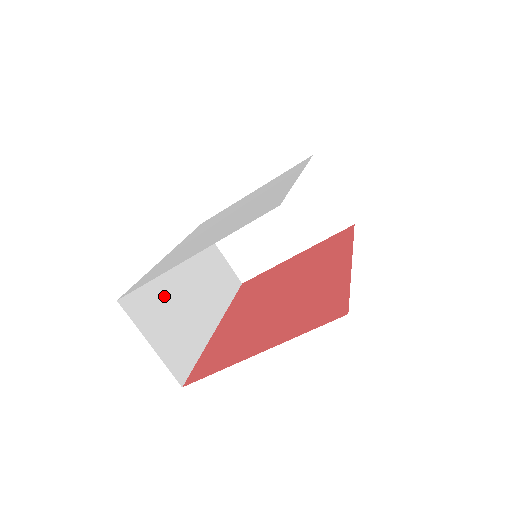
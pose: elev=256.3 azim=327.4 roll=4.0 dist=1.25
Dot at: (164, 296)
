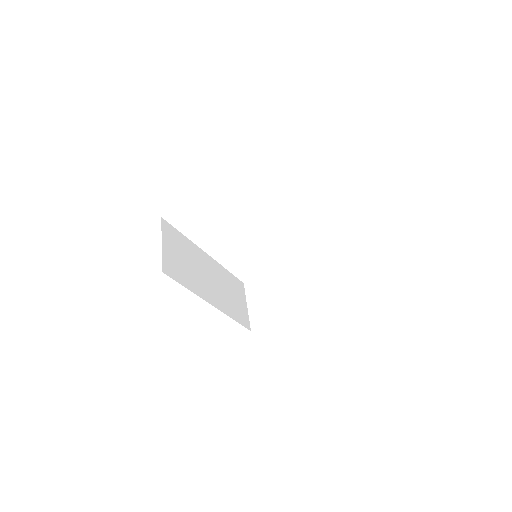
Dot at: (188, 252)
